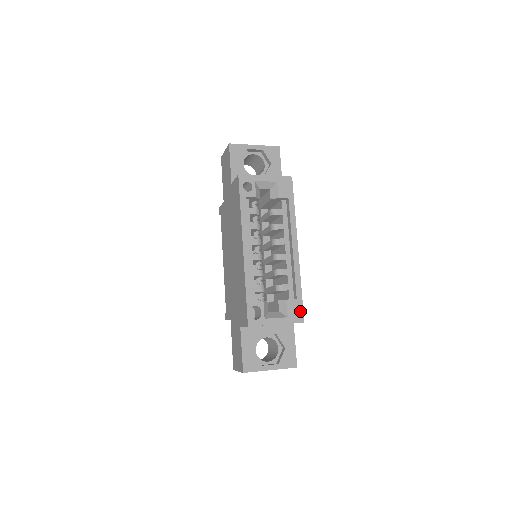
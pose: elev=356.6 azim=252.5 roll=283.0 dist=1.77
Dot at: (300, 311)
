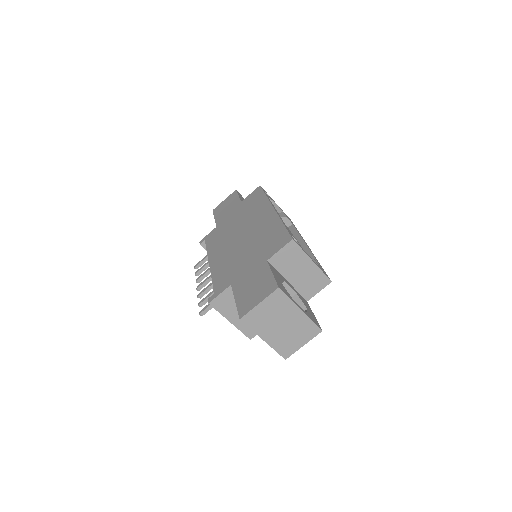
Dot at: (325, 273)
